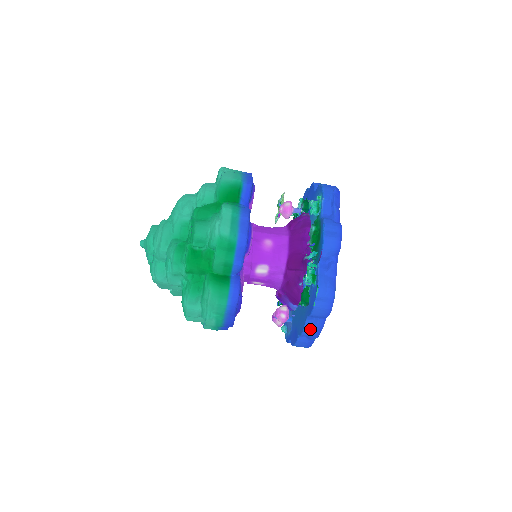
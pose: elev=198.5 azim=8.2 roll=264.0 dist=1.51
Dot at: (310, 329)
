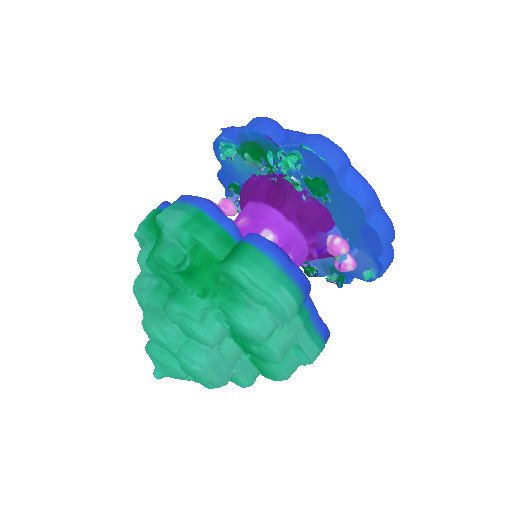
Dot at: (359, 193)
